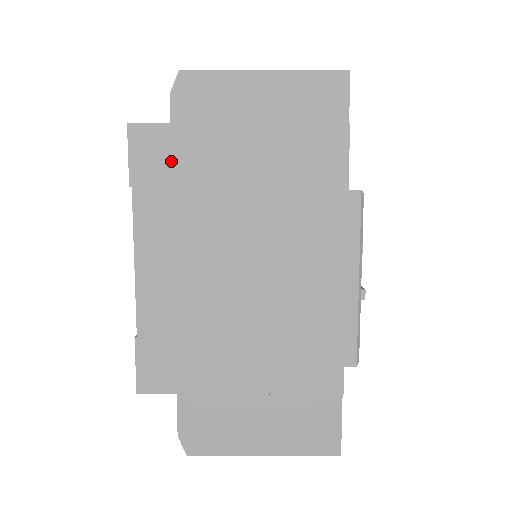
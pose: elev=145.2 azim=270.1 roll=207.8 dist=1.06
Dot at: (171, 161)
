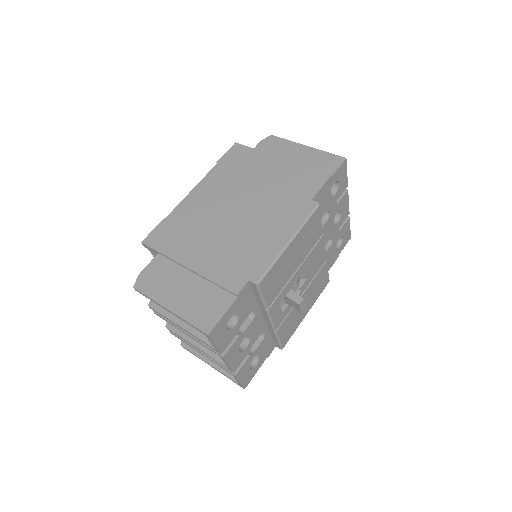
Dot at: (241, 160)
